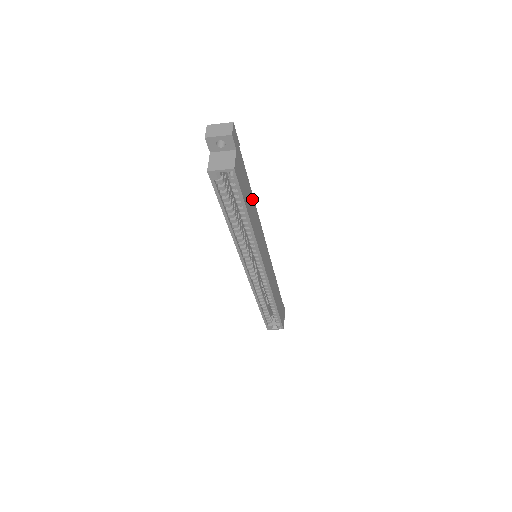
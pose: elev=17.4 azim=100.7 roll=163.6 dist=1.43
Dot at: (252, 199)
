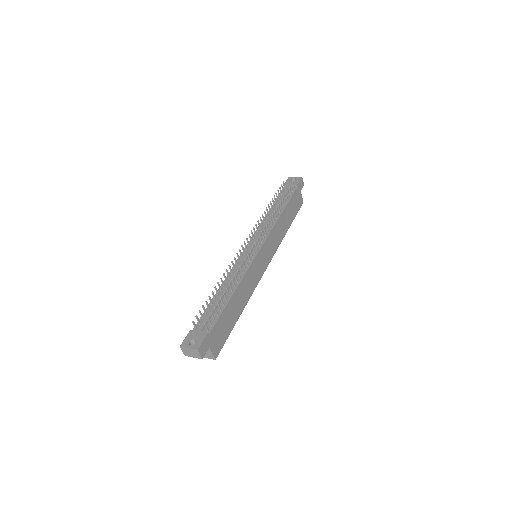
Dot at: (234, 297)
